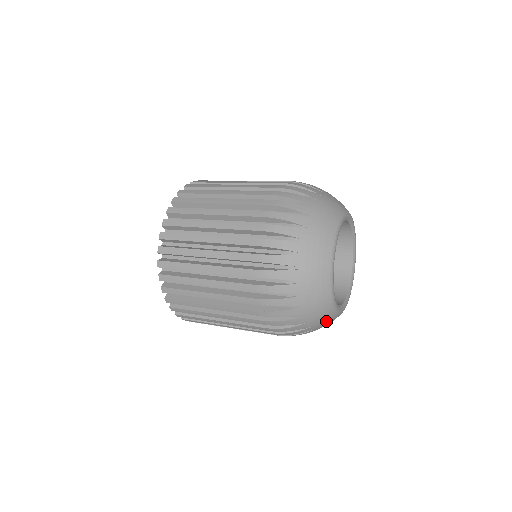
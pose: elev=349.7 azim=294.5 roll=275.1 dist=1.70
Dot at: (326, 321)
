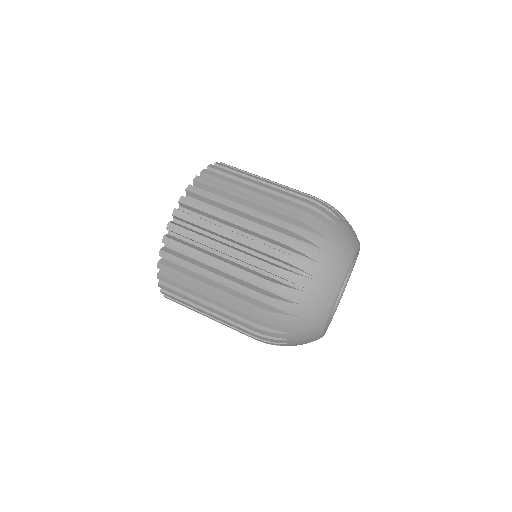
Dot at: (309, 339)
